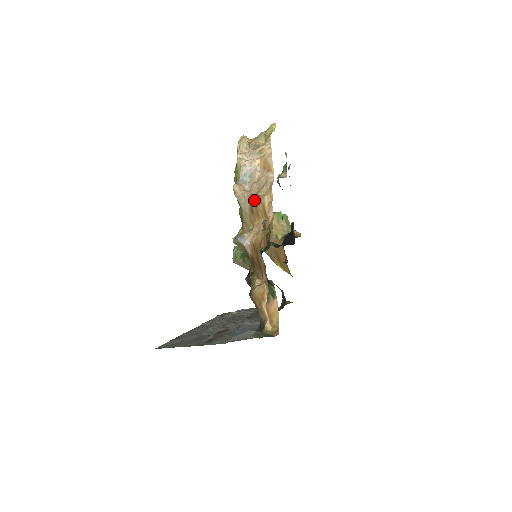
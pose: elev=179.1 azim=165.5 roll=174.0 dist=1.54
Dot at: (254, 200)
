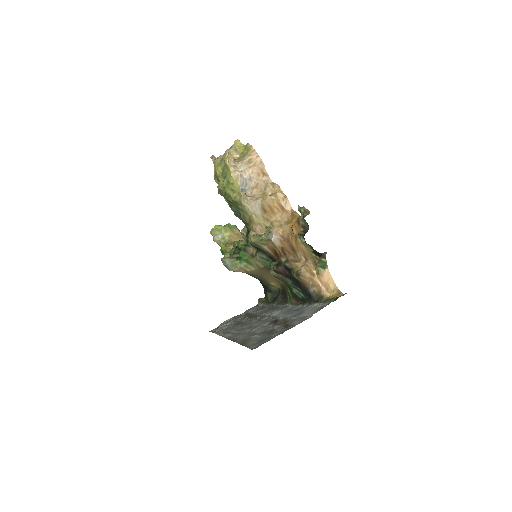
Dot at: (266, 200)
